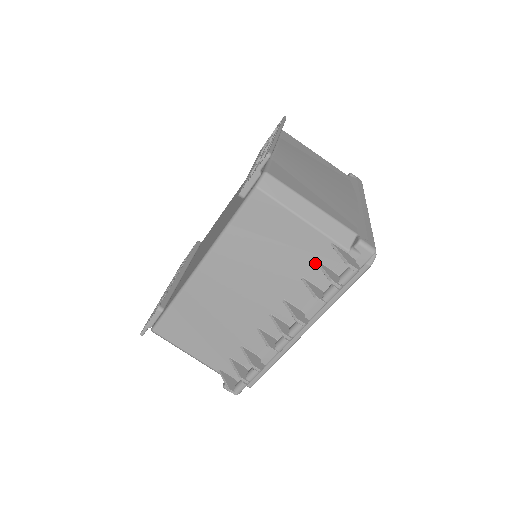
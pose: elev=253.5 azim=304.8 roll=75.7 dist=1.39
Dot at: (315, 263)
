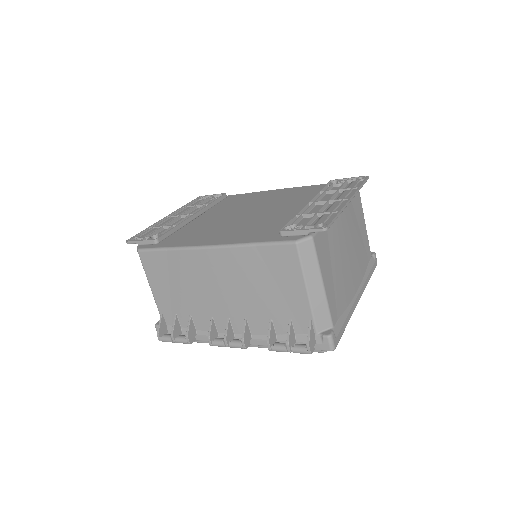
Dot at: (288, 319)
